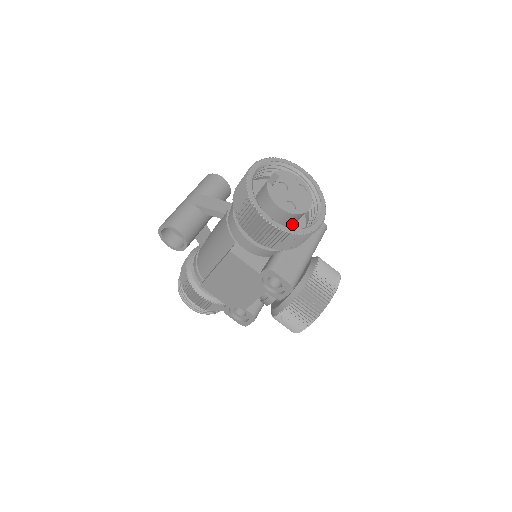
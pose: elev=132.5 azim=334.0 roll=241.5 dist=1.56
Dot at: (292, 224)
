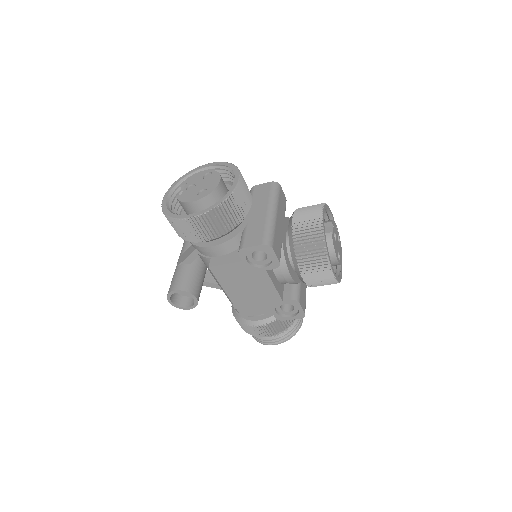
Dot at: occluded
